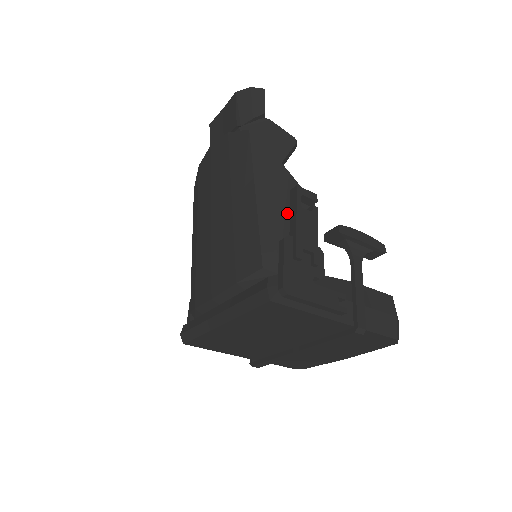
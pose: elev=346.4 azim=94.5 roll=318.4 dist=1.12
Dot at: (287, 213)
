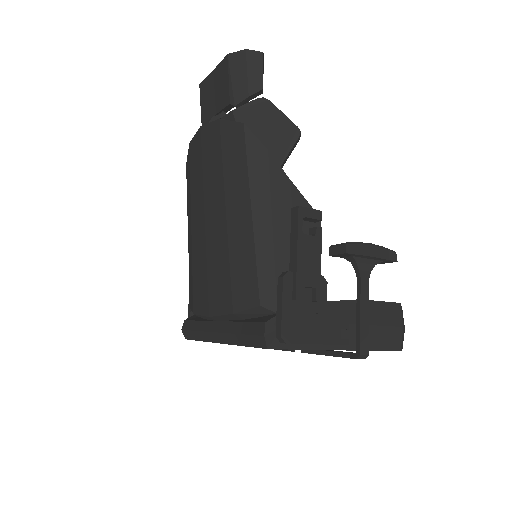
Dot at: (287, 236)
